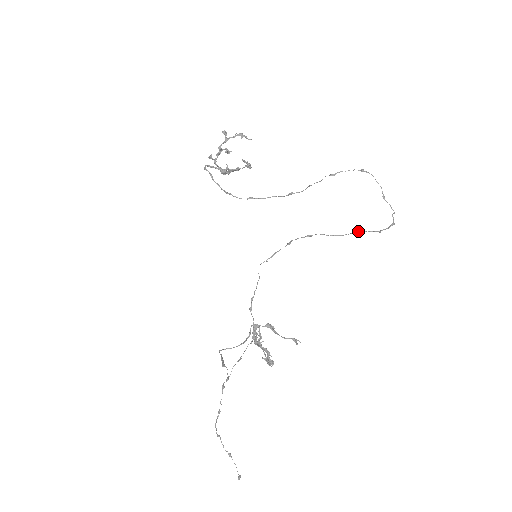
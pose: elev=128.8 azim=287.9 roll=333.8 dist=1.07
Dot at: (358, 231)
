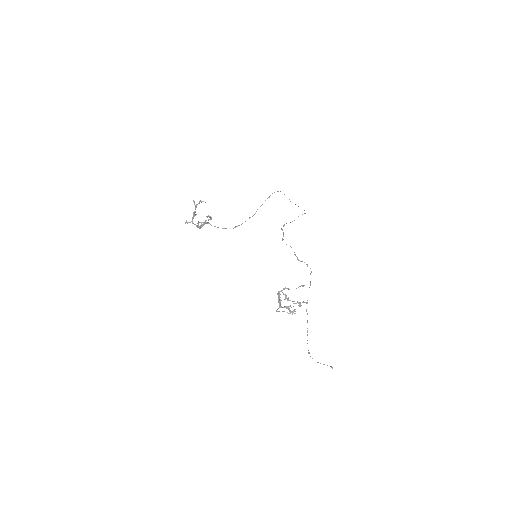
Dot at: occluded
